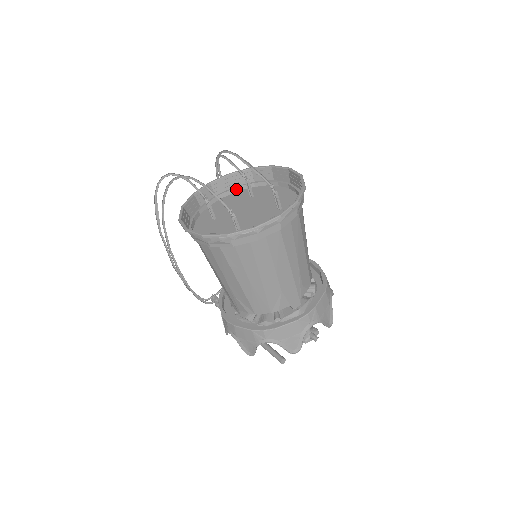
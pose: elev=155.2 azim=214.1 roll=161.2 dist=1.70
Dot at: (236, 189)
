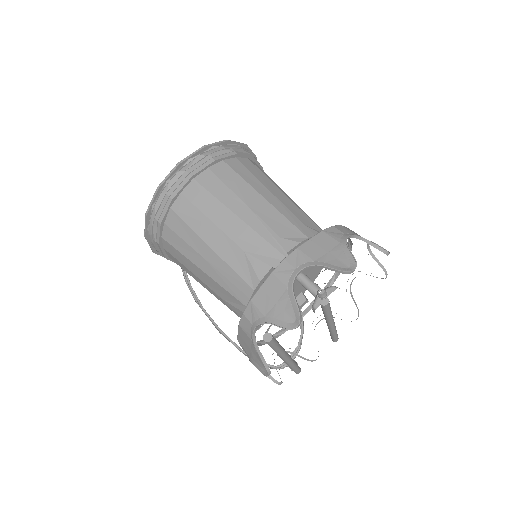
Dot at: occluded
